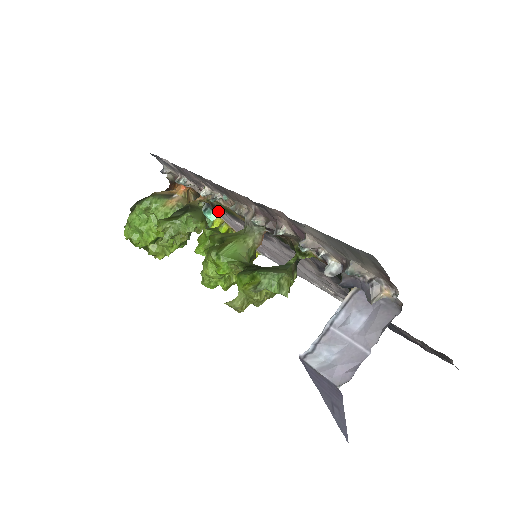
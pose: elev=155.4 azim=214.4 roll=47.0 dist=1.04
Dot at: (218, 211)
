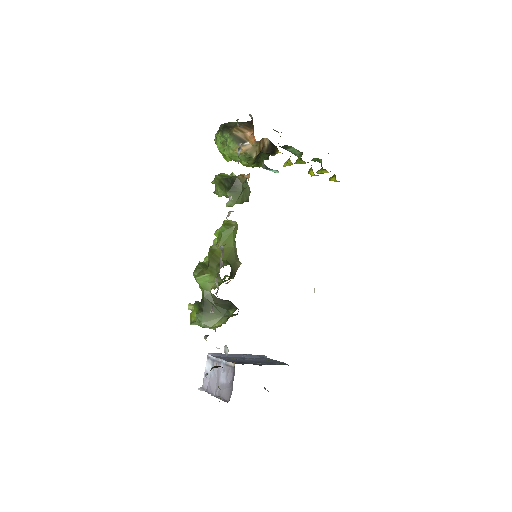
Dot at: occluded
